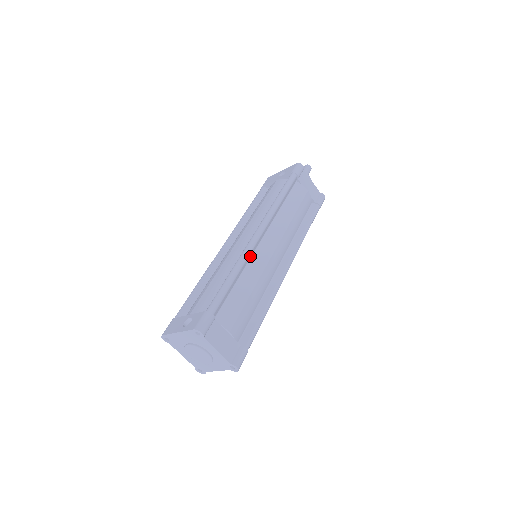
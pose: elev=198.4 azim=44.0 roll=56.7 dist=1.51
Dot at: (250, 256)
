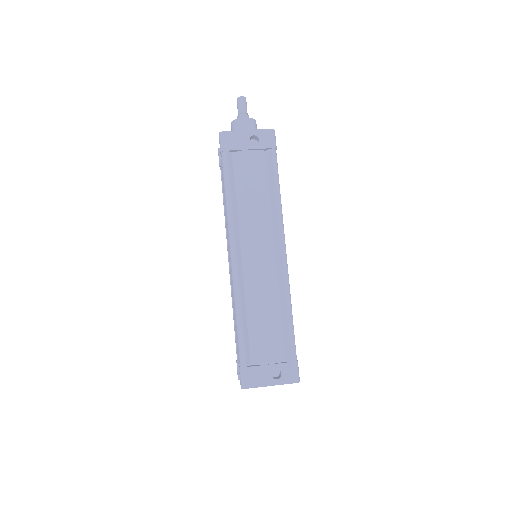
Dot at: occluded
